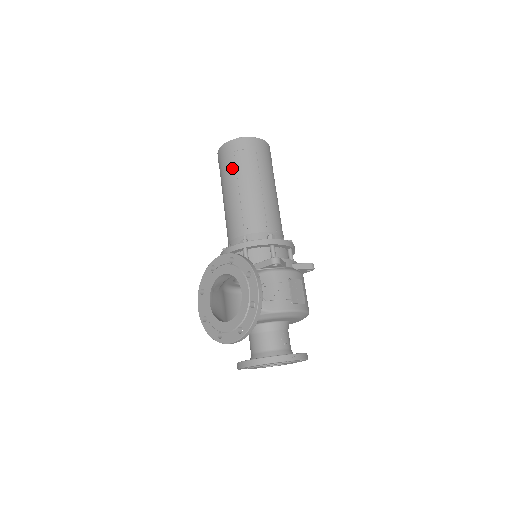
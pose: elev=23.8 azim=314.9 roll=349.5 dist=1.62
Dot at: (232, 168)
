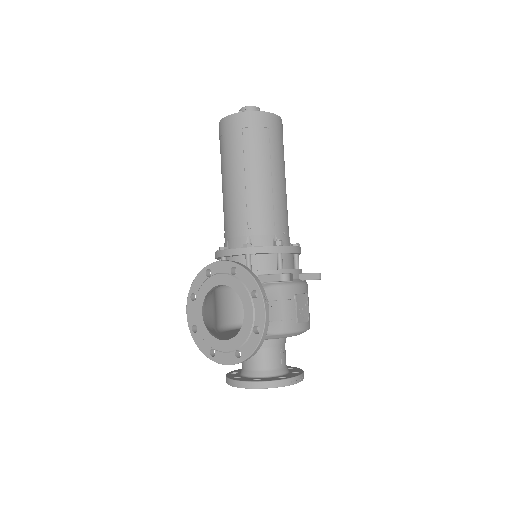
Dot at: (238, 149)
